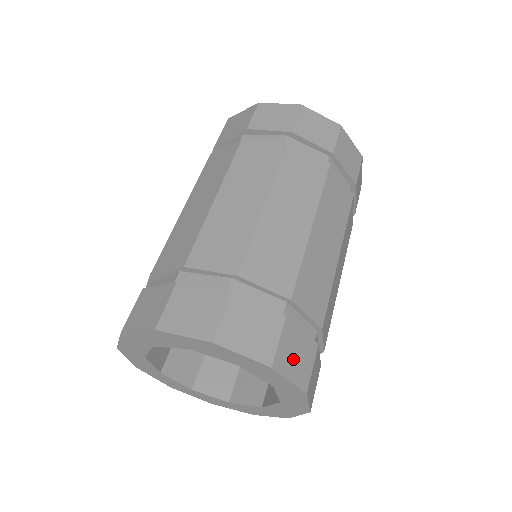
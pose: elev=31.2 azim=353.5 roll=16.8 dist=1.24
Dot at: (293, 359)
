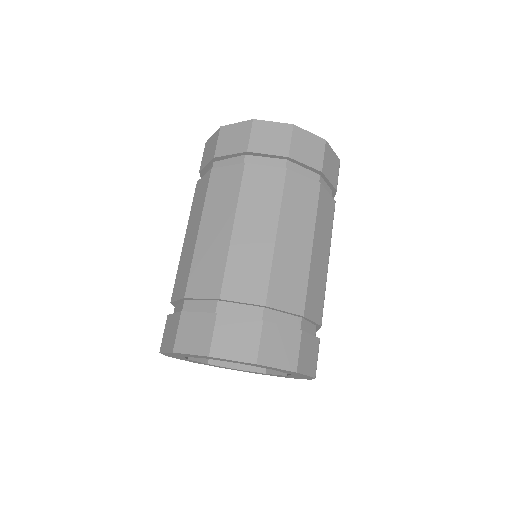
Dot at: (277, 351)
